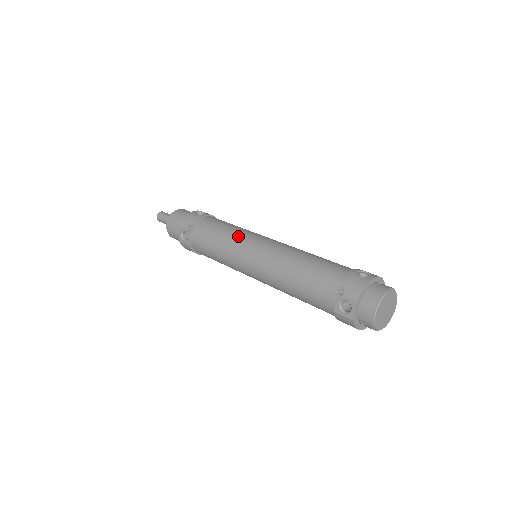
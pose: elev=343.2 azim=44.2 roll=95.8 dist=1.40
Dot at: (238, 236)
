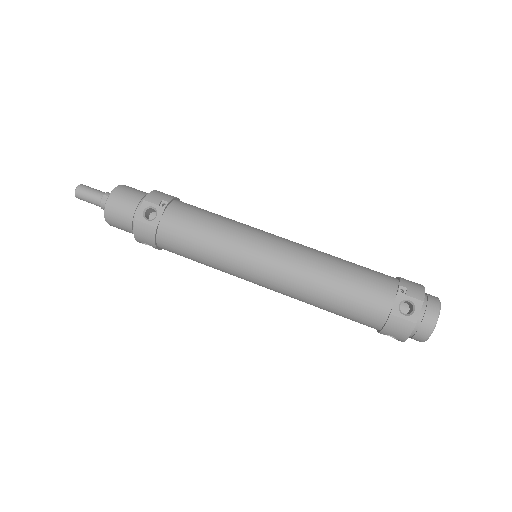
Dot at: (245, 225)
